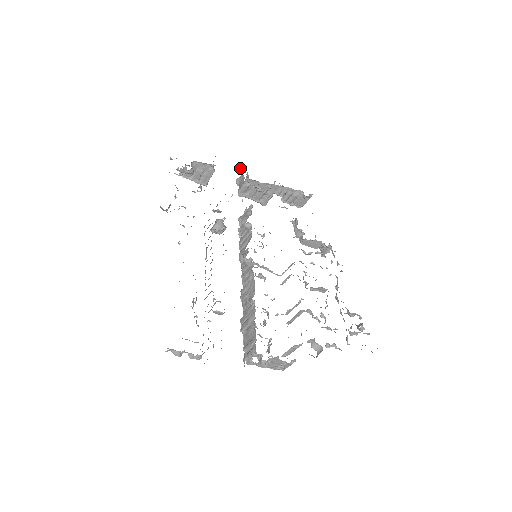
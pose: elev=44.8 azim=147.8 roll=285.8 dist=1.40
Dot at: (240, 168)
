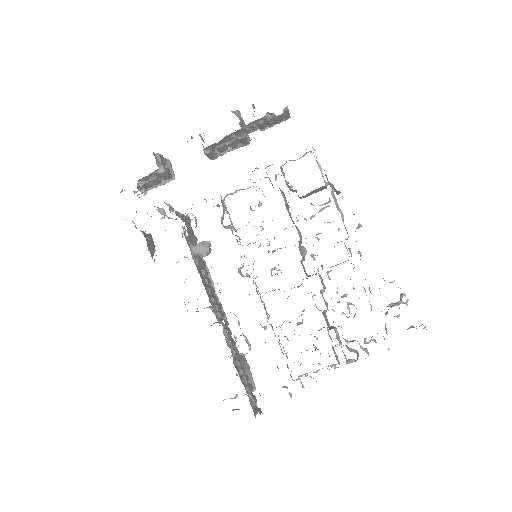
Dot at: occluded
